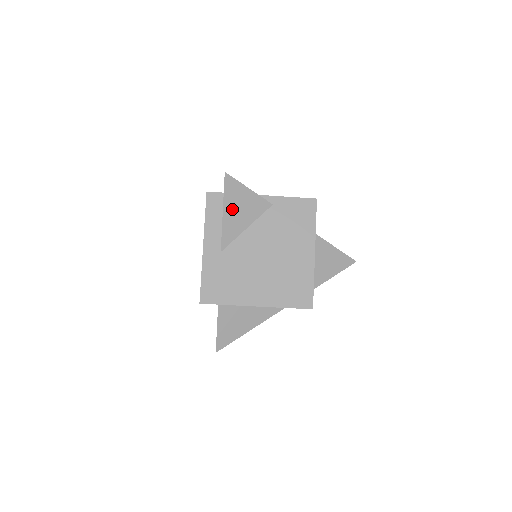
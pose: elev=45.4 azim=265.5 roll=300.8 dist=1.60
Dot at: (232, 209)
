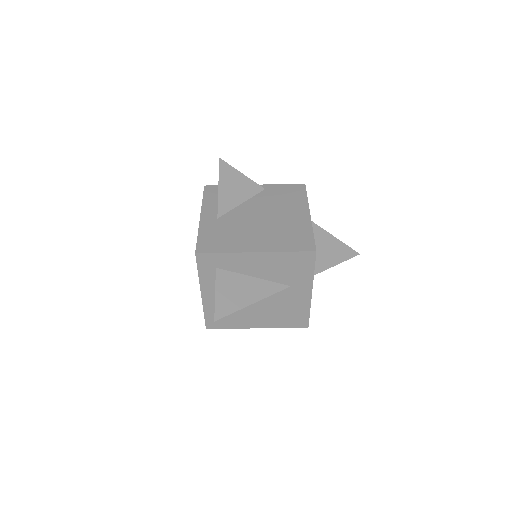
Dot at: (227, 186)
